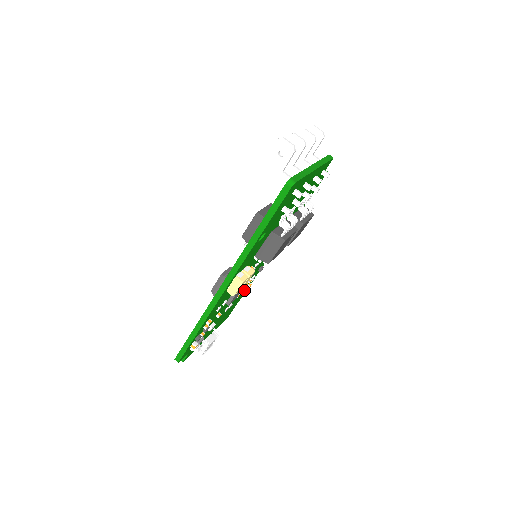
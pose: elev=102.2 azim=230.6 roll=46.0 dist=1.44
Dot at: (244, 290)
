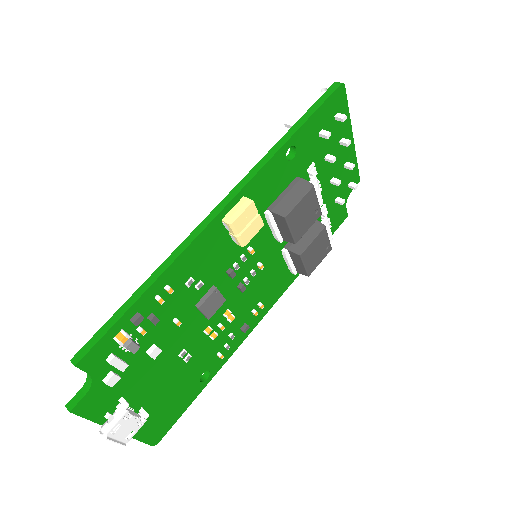
Dot at: (208, 367)
